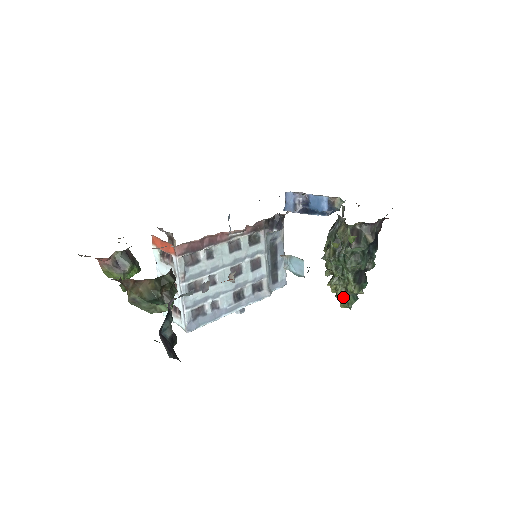
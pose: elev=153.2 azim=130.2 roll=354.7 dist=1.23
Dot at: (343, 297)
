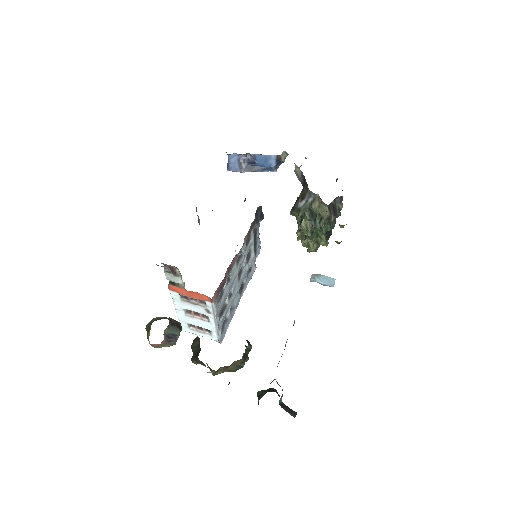
Dot at: (315, 249)
